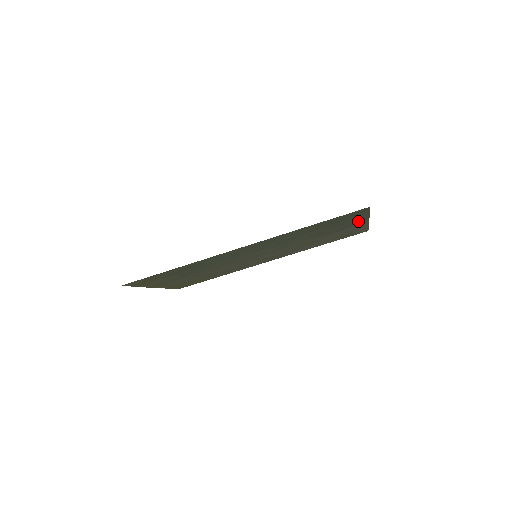
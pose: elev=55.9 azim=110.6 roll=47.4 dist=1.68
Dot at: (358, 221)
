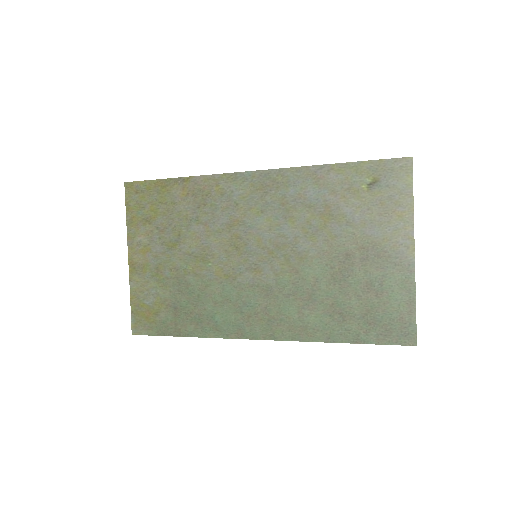
Dot at: (399, 273)
